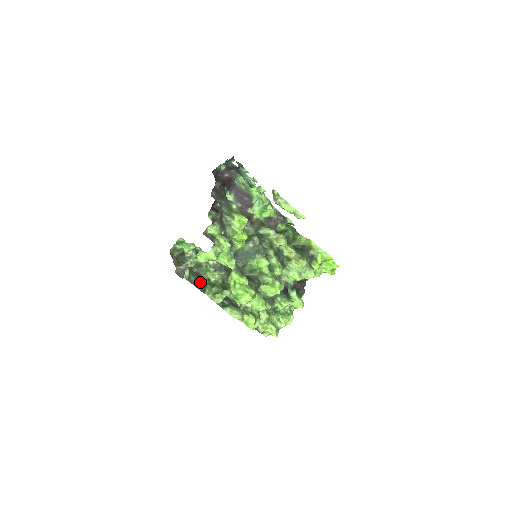
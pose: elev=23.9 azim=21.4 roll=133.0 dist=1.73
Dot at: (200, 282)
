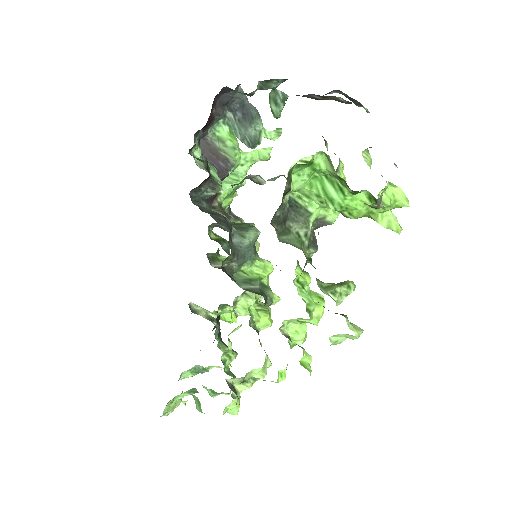
Dot at: occluded
